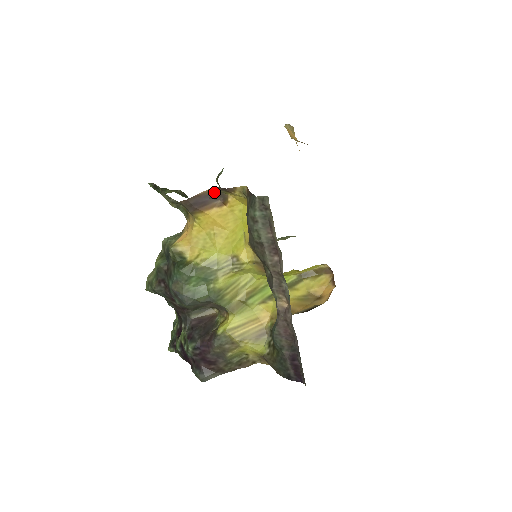
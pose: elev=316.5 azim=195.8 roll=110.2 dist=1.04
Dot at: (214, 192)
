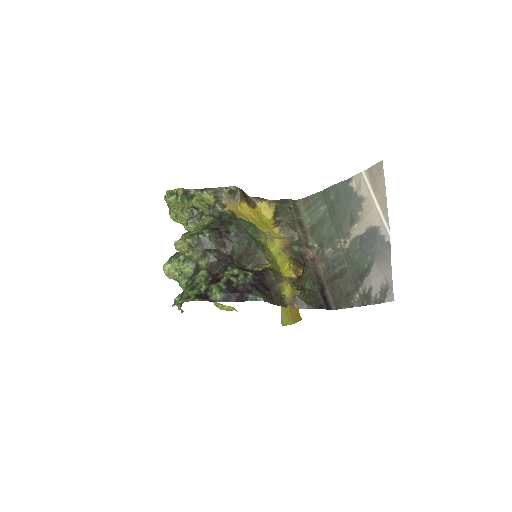
Dot at: (250, 198)
